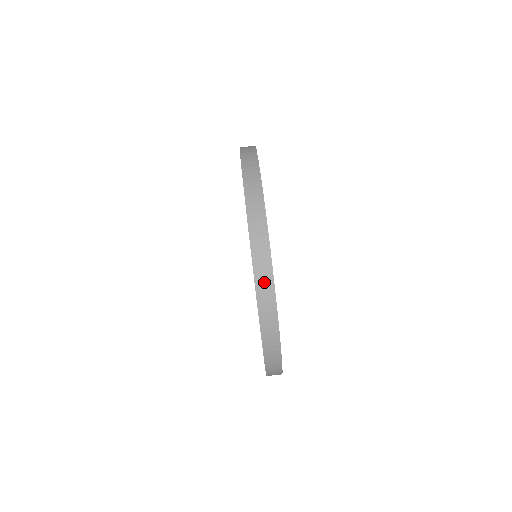
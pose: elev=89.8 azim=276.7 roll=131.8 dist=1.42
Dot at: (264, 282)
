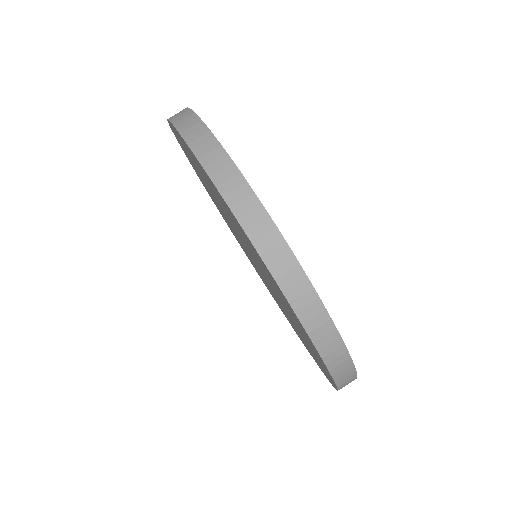
Dot at: (183, 119)
